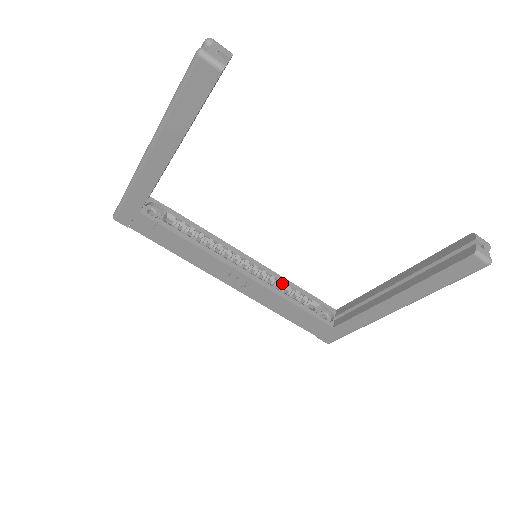
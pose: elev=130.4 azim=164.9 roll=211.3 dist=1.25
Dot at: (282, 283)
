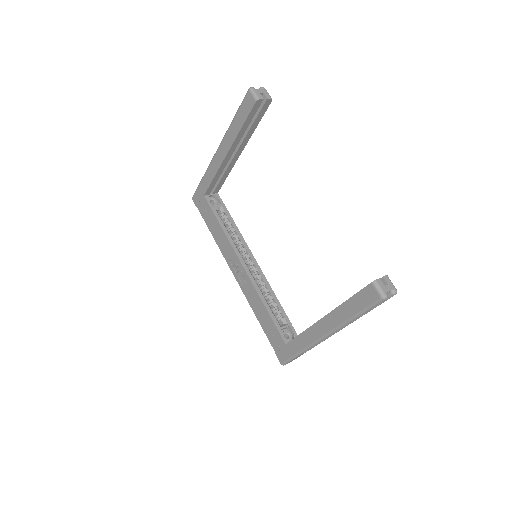
Dot at: (268, 291)
